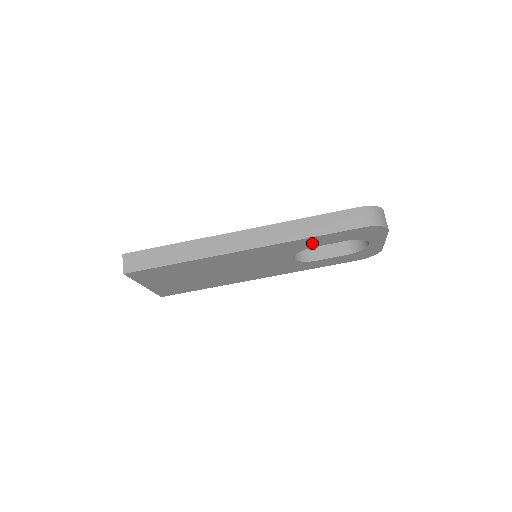
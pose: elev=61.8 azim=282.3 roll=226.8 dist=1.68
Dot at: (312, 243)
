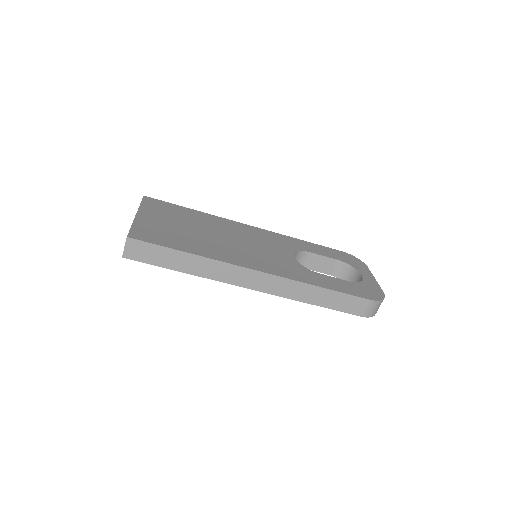
Dot at: occluded
